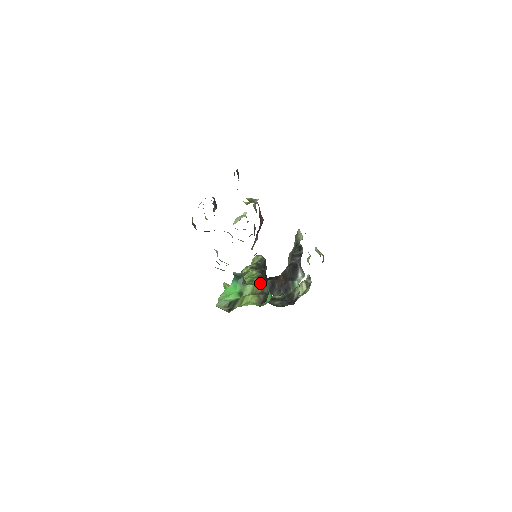
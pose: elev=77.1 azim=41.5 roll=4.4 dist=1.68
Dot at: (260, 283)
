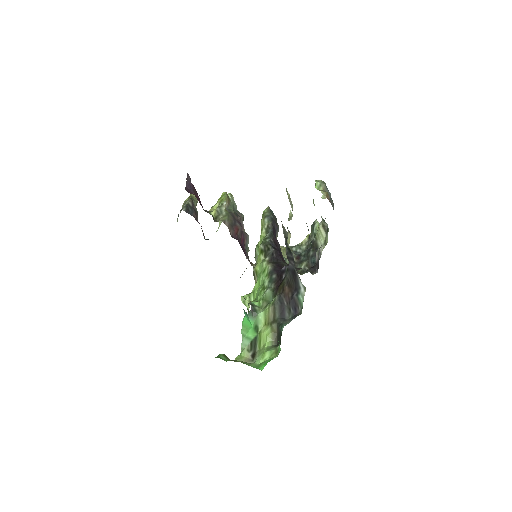
Dot at: (271, 294)
